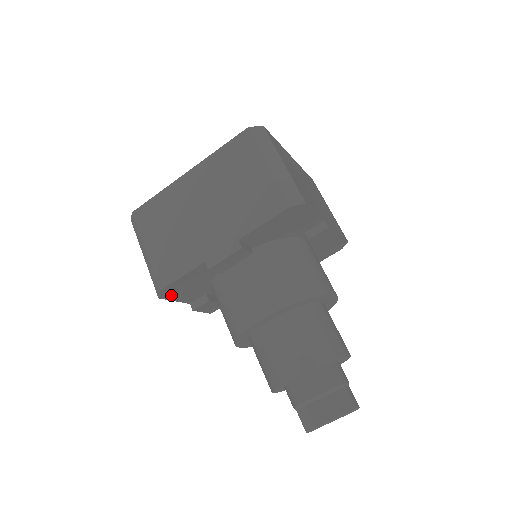
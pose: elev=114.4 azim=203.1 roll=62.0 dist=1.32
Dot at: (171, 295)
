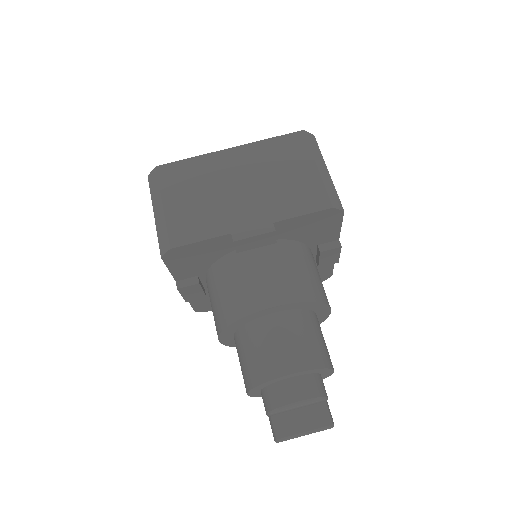
Dot at: (173, 260)
